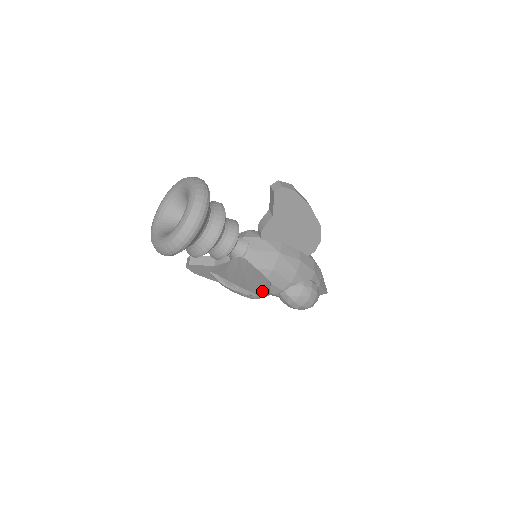
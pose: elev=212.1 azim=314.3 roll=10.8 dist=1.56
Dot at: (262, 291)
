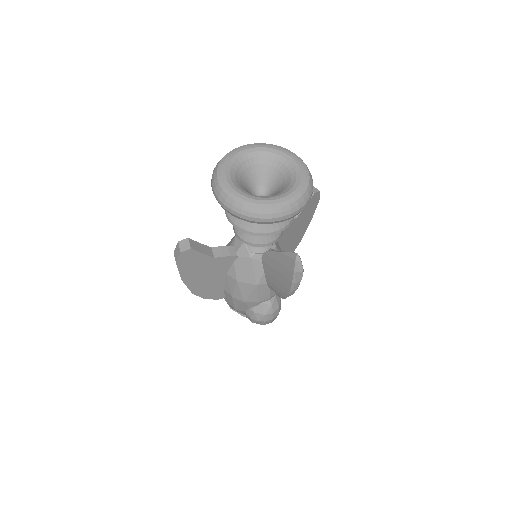
Dot at: occluded
